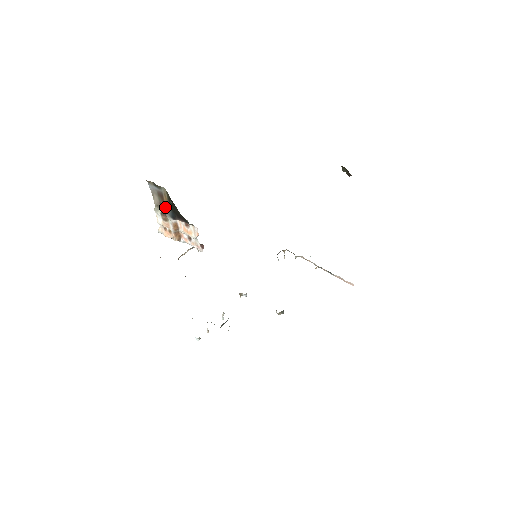
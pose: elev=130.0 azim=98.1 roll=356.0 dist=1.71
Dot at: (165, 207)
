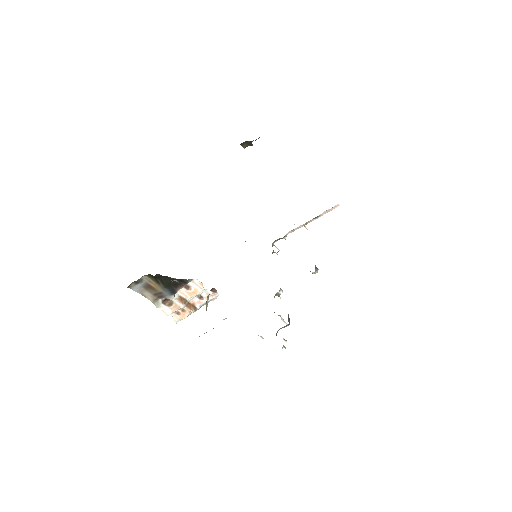
Dot at: (160, 293)
